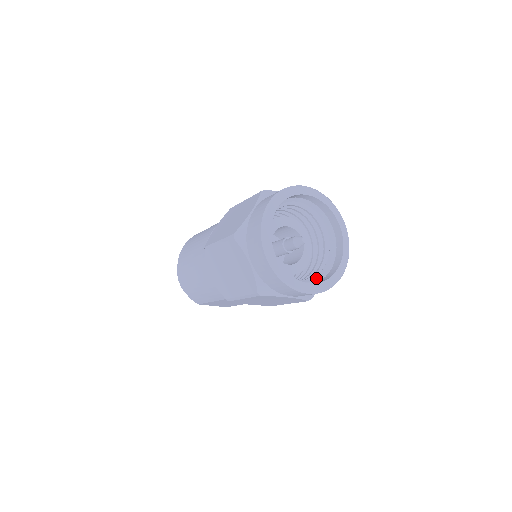
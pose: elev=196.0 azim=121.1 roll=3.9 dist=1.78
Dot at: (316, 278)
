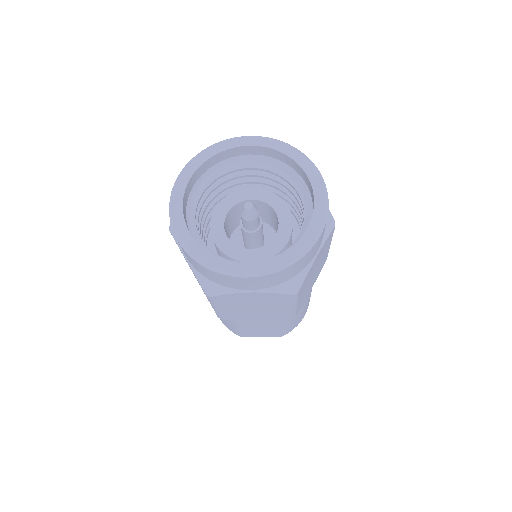
Dot at: occluded
